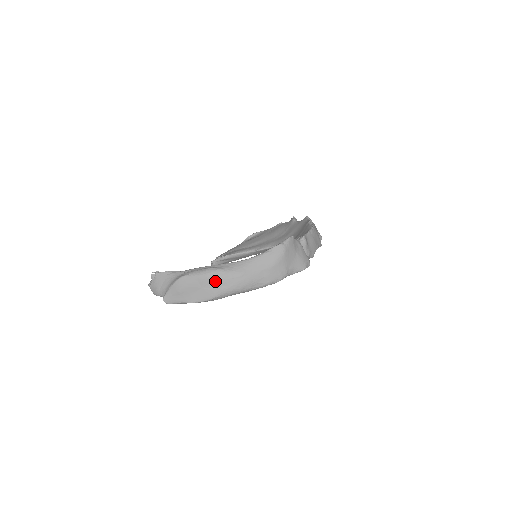
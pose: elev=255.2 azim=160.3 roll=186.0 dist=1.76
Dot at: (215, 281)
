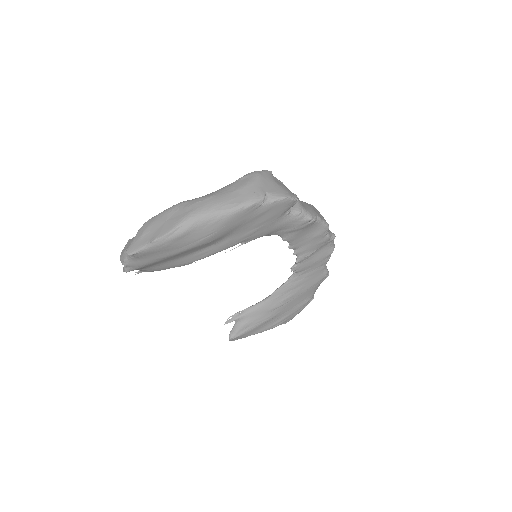
Dot at: (180, 209)
